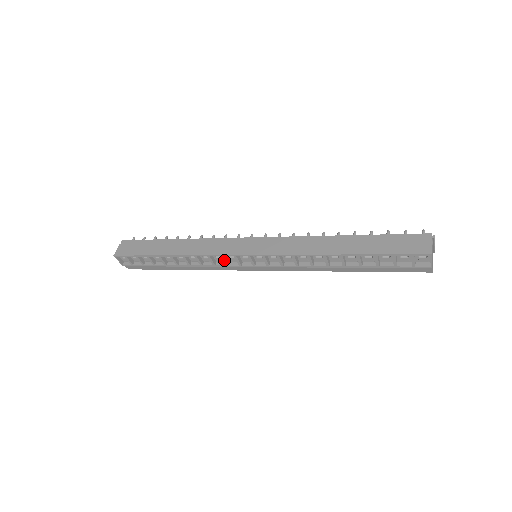
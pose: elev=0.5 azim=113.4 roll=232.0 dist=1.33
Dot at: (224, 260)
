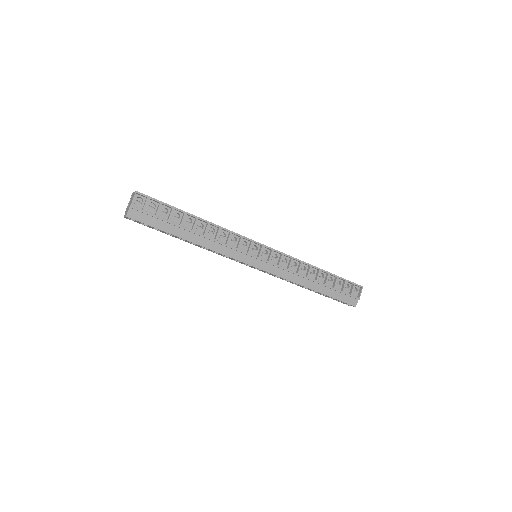
Dot at: (241, 242)
